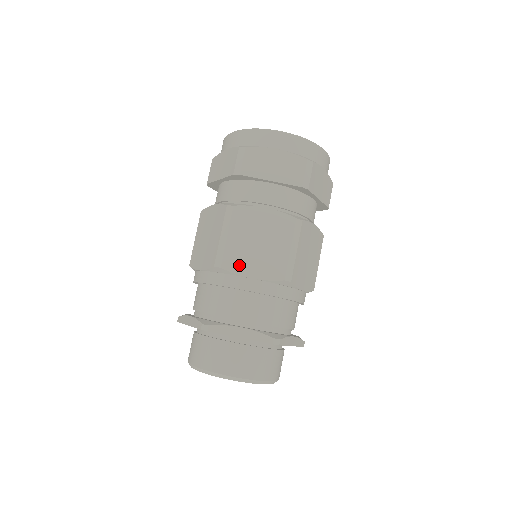
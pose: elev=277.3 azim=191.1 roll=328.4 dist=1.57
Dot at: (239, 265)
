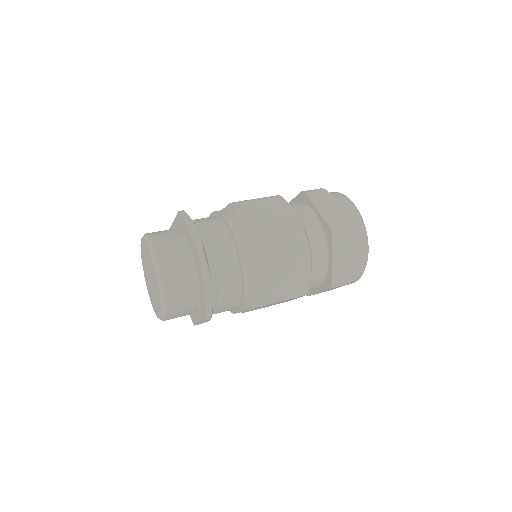
Dot at: (243, 213)
